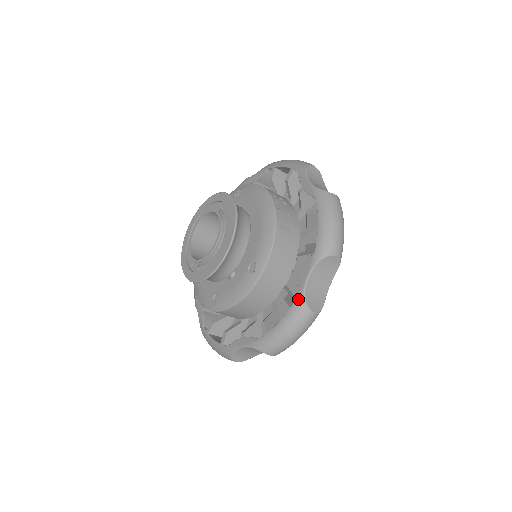
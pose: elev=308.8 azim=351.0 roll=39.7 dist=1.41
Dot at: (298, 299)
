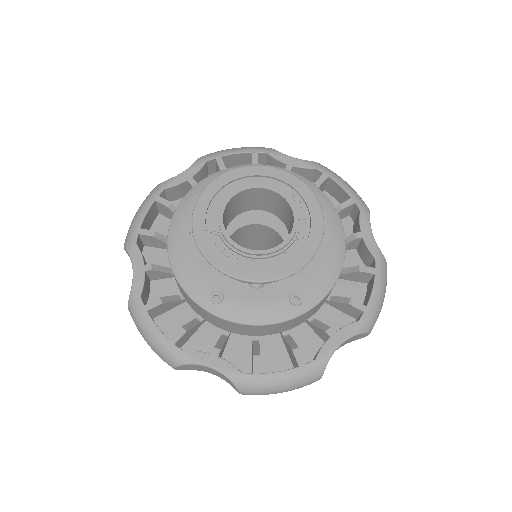
Dot at: (320, 361)
